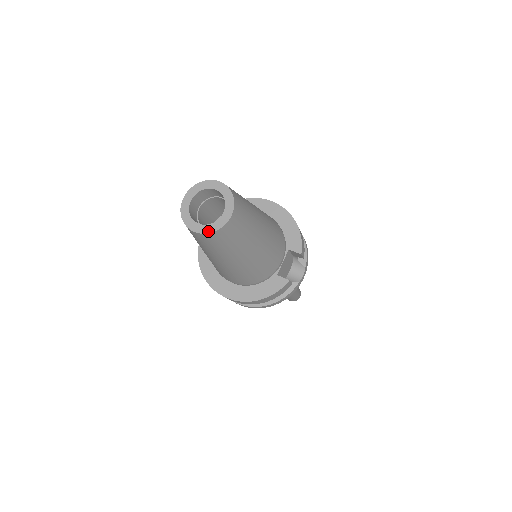
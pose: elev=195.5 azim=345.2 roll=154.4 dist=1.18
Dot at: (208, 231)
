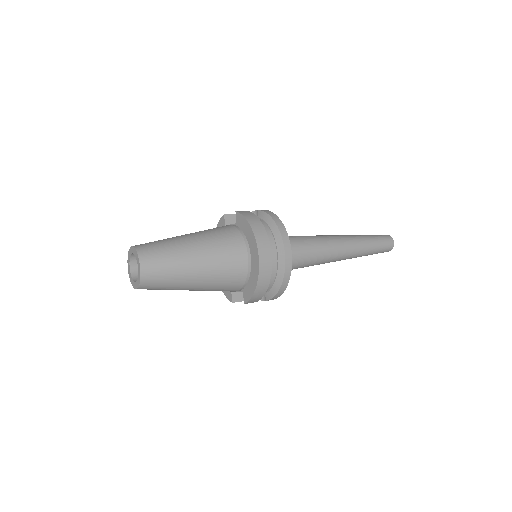
Dot at: (130, 278)
